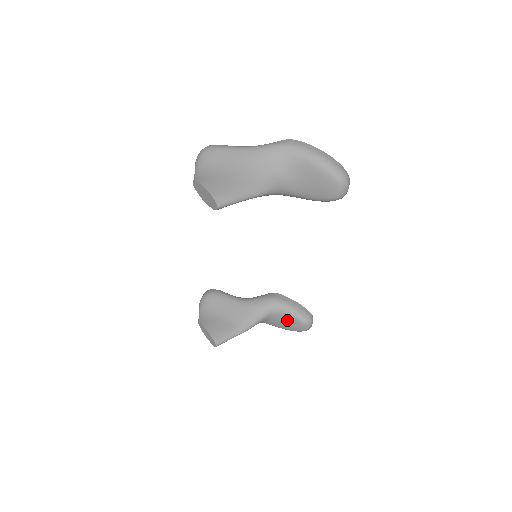
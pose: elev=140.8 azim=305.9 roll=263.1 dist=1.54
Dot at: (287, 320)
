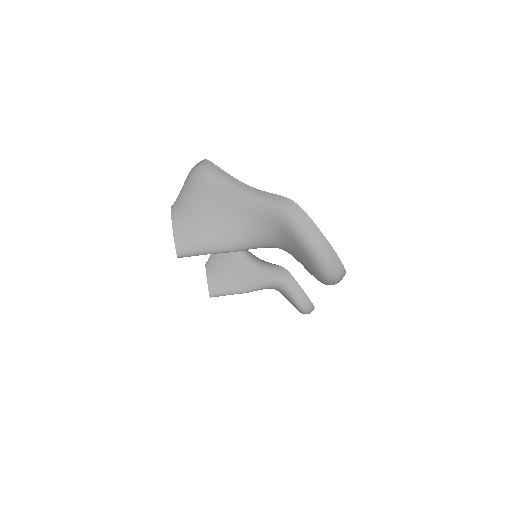
Dot at: (288, 299)
